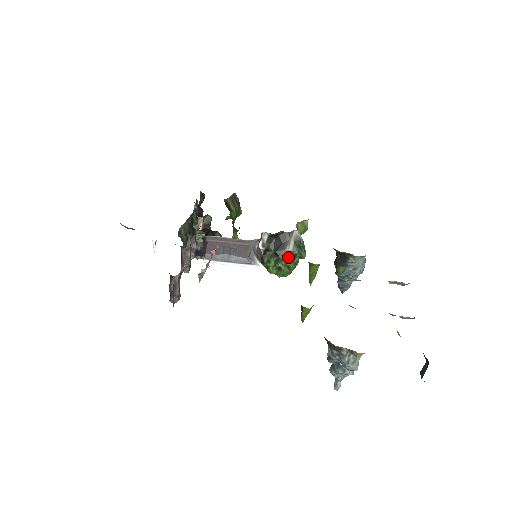
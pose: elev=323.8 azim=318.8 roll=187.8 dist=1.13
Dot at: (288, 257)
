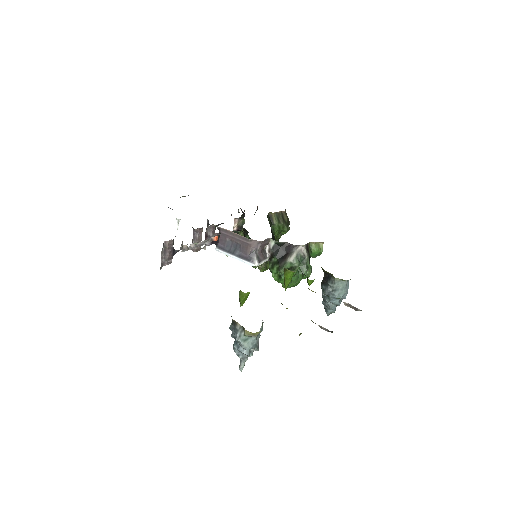
Dot at: (288, 267)
